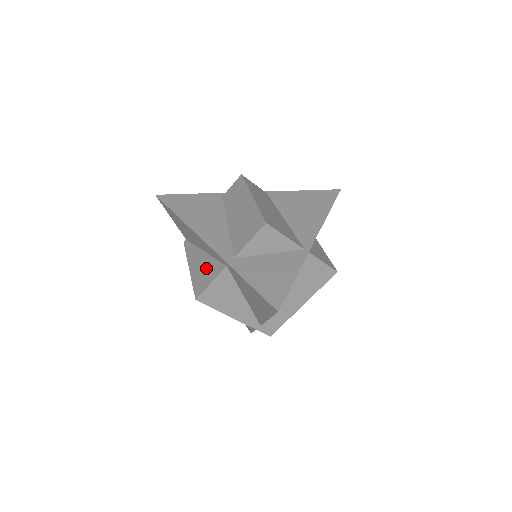
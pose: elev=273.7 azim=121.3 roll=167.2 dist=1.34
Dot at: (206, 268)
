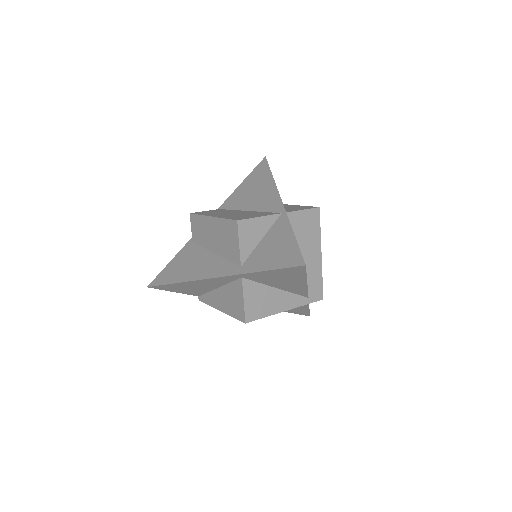
Dot at: (230, 296)
